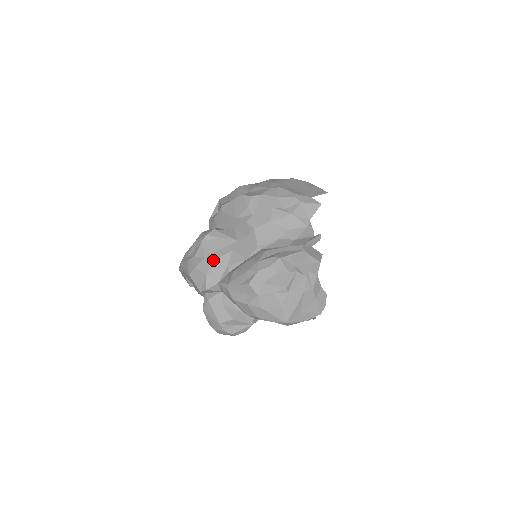
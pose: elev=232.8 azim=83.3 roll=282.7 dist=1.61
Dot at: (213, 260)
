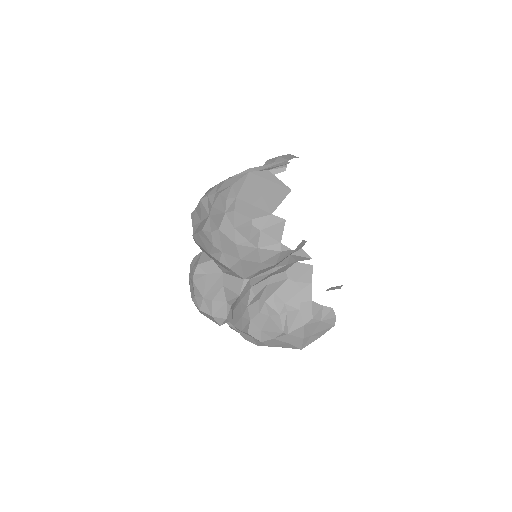
Dot at: (211, 301)
